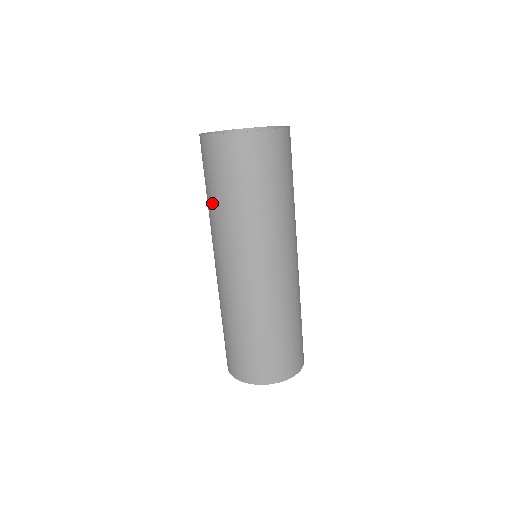
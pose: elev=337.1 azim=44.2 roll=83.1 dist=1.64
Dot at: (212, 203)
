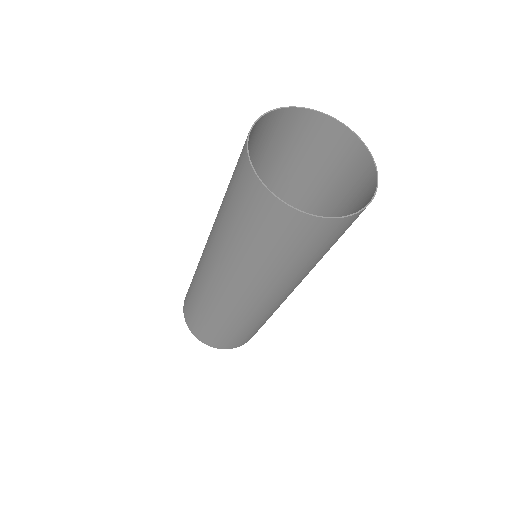
Dot at: (243, 249)
